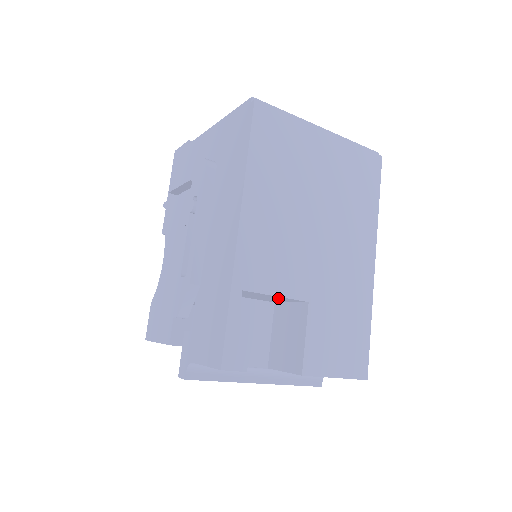
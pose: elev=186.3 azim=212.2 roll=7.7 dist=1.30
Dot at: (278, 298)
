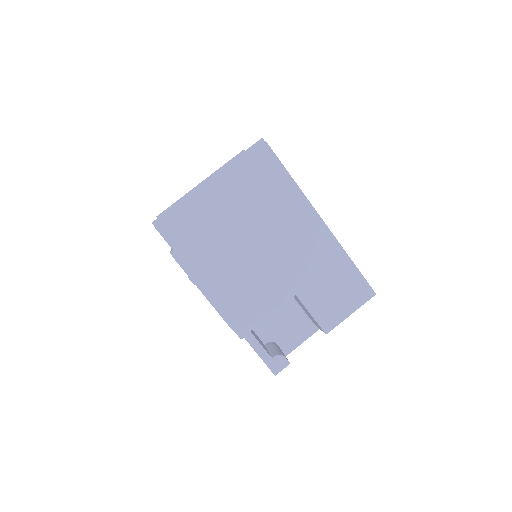
Dot at: occluded
